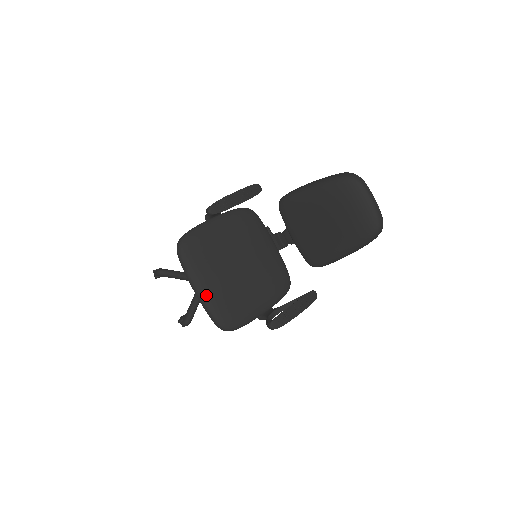
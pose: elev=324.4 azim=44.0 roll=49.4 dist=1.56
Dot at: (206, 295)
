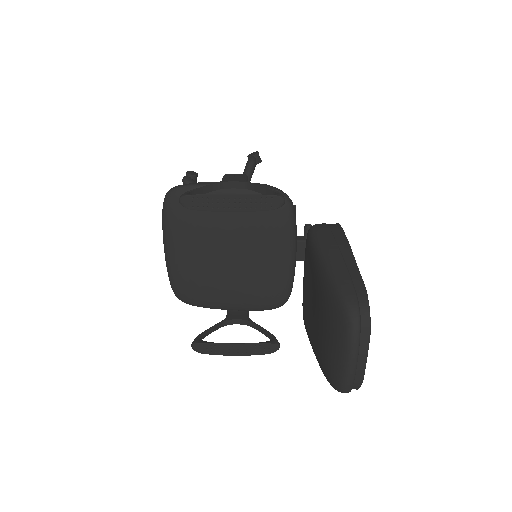
Dot at: (170, 260)
